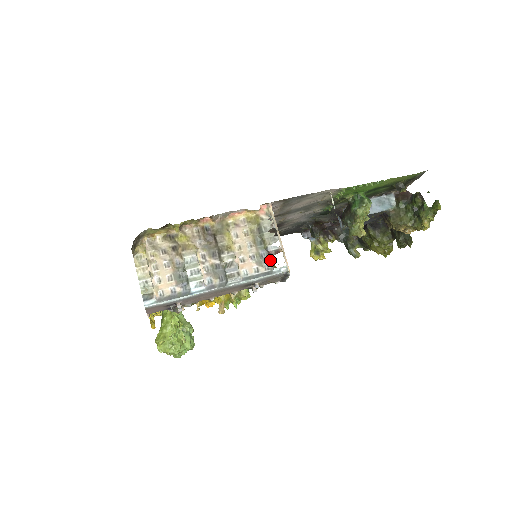
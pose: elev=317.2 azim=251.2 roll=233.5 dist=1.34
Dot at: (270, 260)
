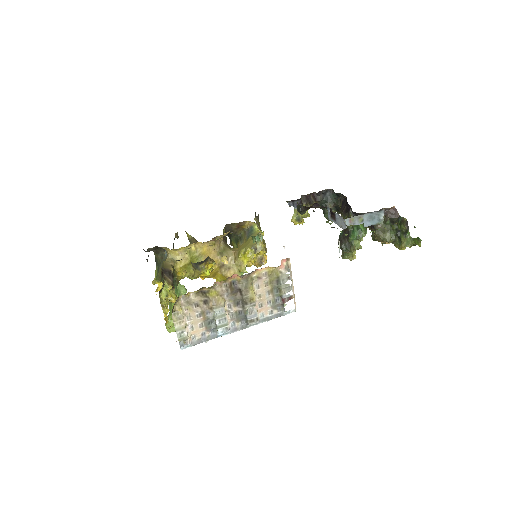
Dot at: (283, 305)
